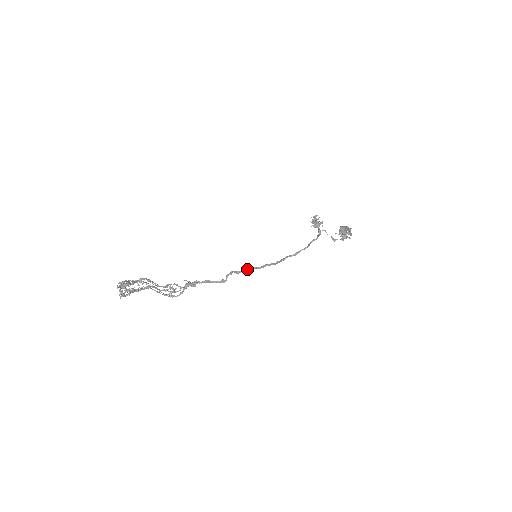
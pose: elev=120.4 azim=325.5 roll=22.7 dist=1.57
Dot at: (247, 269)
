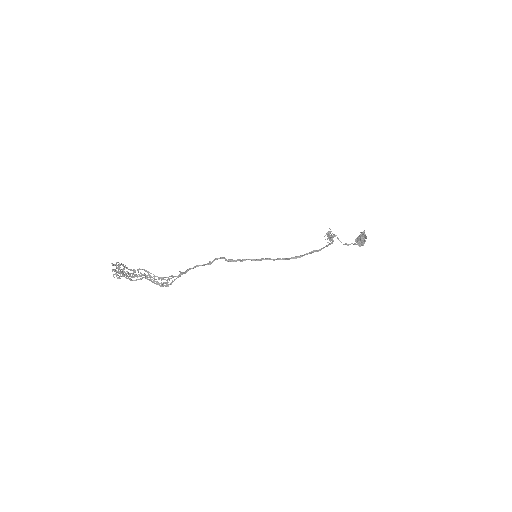
Dot at: (240, 259)
